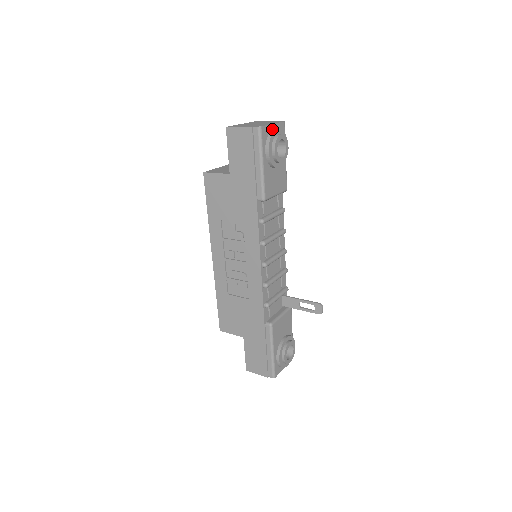
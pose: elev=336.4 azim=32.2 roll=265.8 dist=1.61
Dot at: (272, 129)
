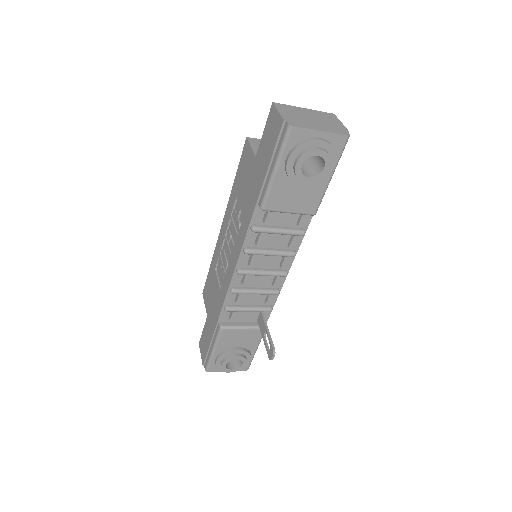
Dot at: (314, 136)
